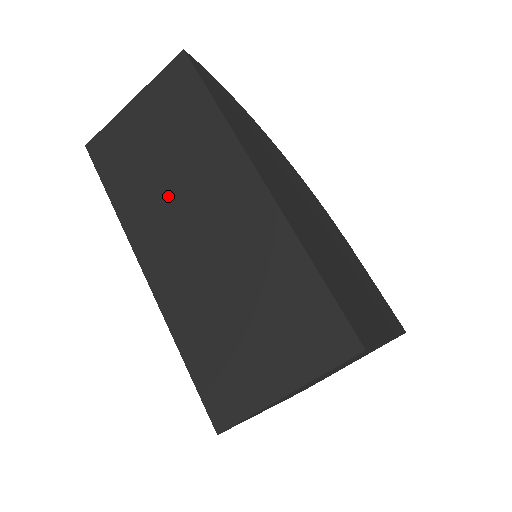
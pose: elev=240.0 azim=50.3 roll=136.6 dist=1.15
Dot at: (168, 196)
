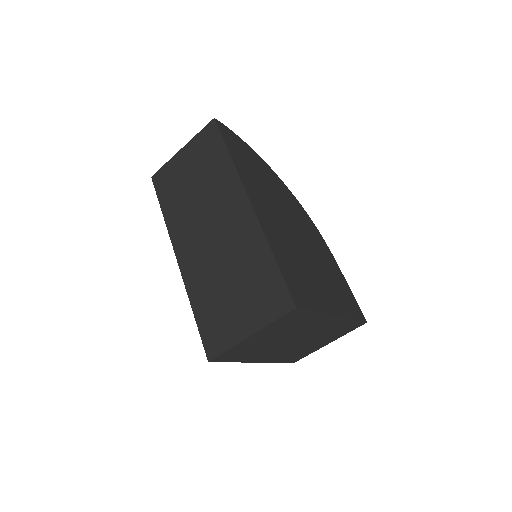
Dot at: (196, 210)
